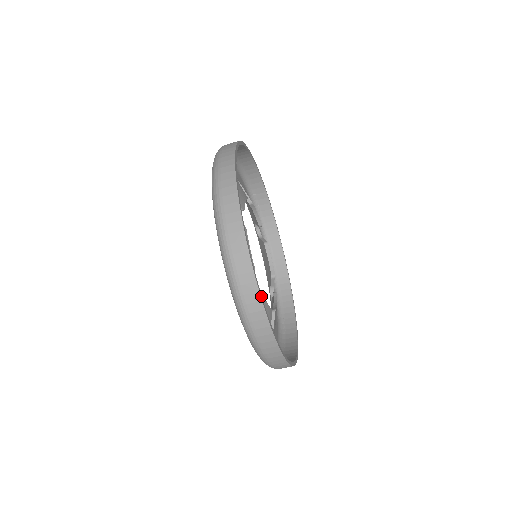
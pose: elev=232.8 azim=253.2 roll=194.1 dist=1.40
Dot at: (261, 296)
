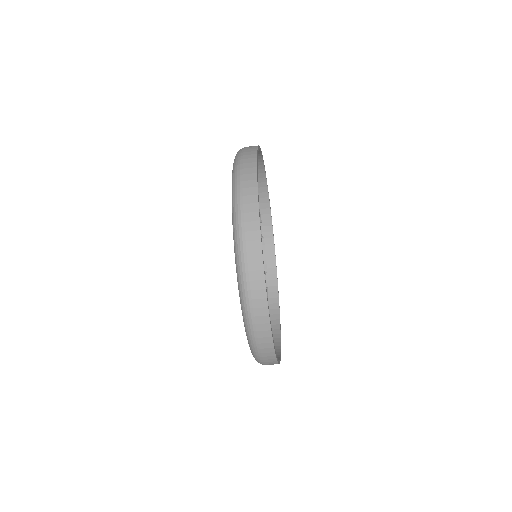
Dot at: occluded
